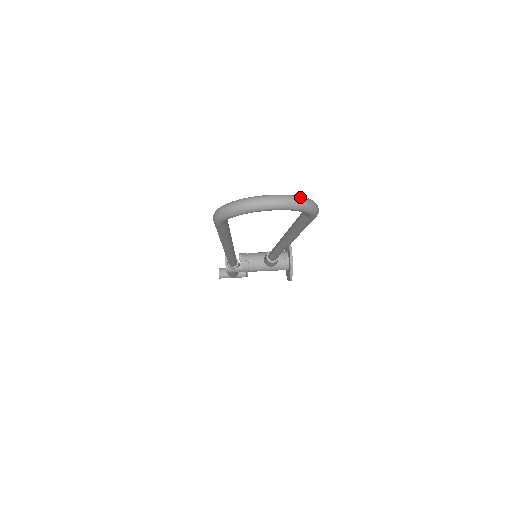
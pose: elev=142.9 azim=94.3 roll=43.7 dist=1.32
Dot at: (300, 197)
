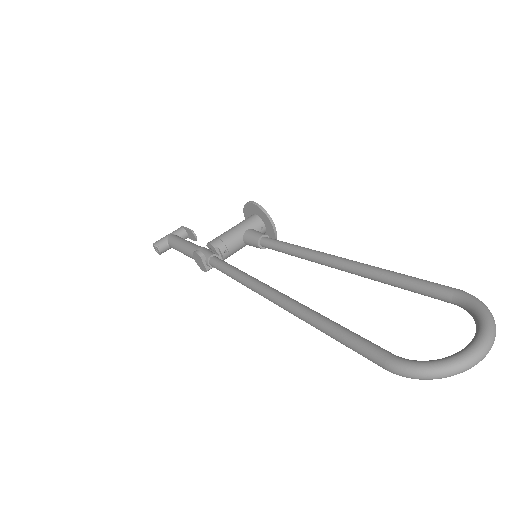
Dot at: (493, 322)
